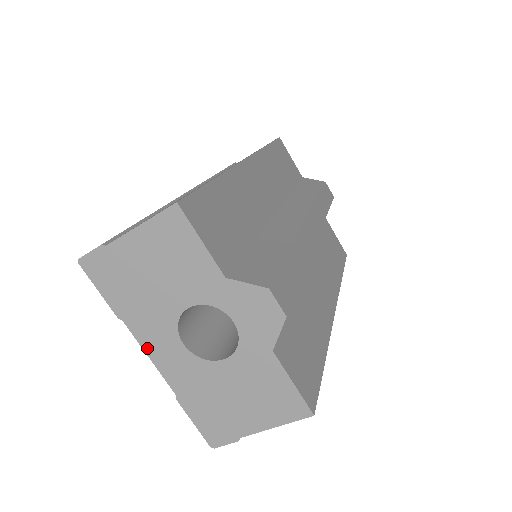
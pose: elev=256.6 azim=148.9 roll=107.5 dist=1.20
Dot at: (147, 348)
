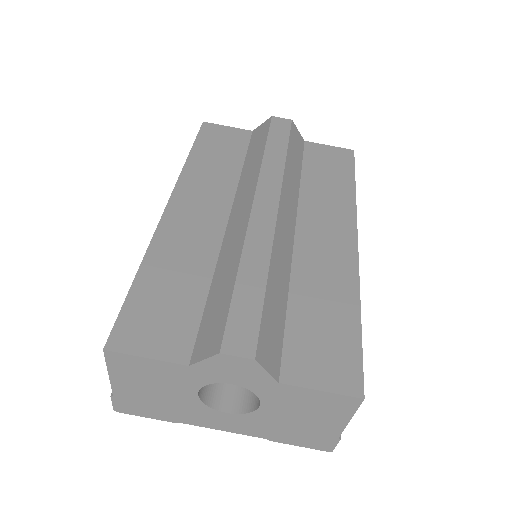
Dot at: (213, 427)
